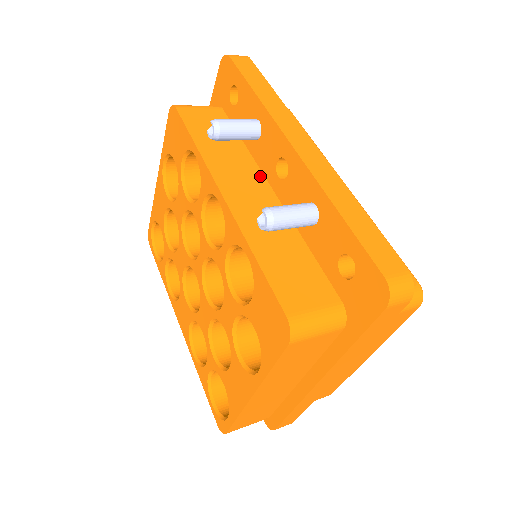
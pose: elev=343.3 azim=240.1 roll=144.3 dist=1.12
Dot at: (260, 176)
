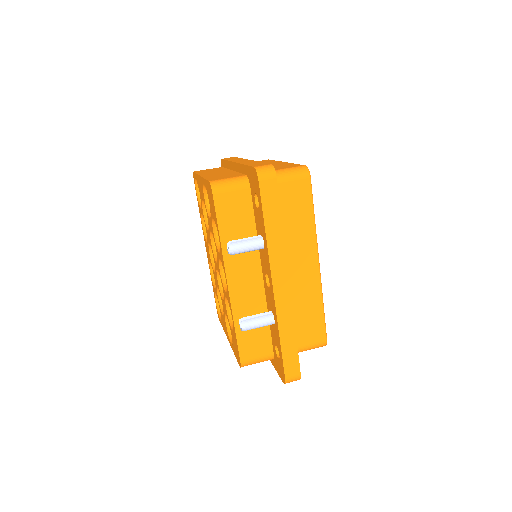
Dot at: (258, 263)
